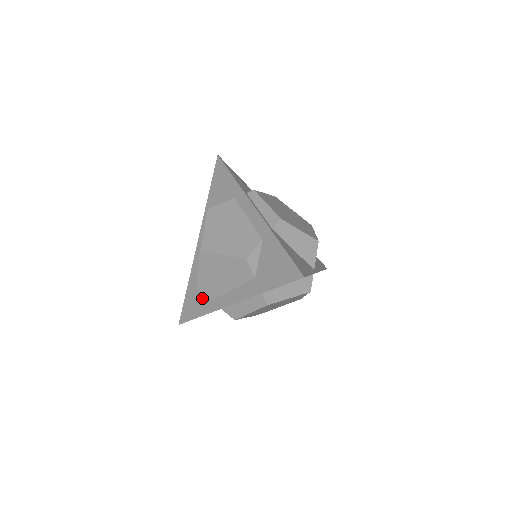
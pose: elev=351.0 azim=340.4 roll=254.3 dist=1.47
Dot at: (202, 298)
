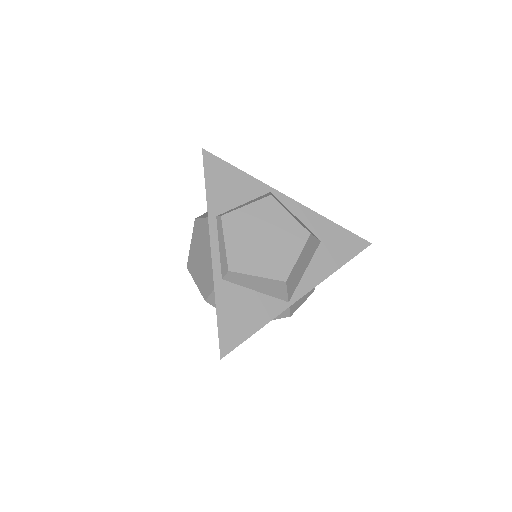
Dot at: occluded
